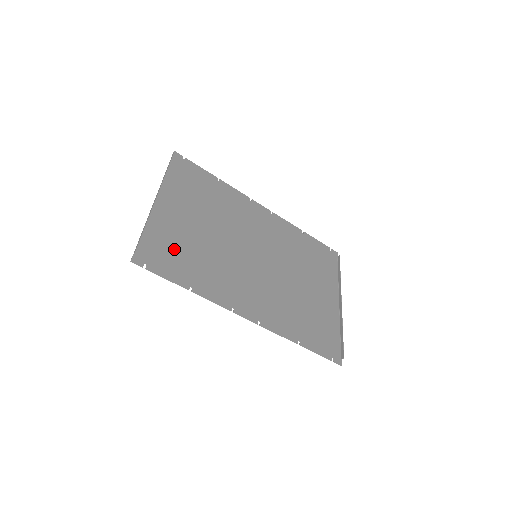
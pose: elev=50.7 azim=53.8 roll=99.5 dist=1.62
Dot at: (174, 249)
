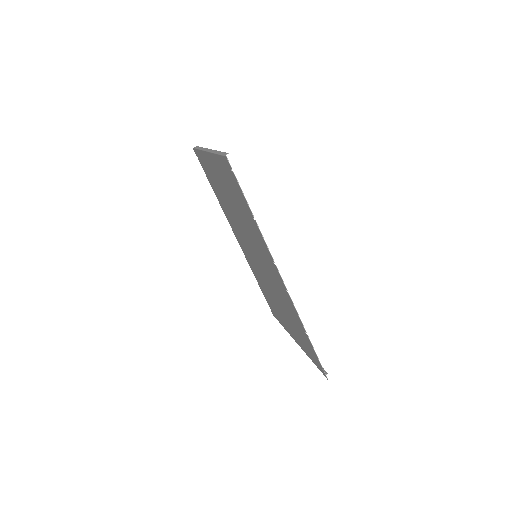
Dot at: occluded
